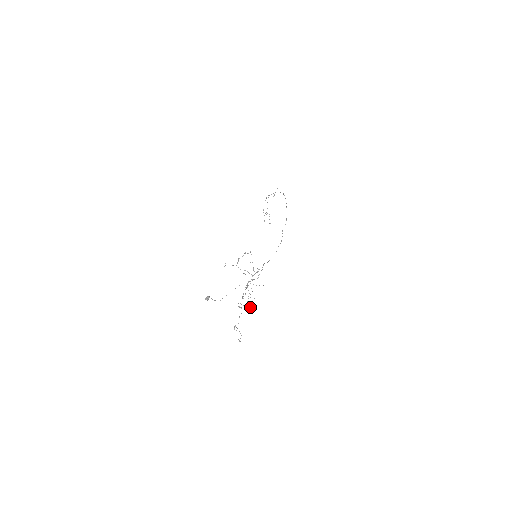
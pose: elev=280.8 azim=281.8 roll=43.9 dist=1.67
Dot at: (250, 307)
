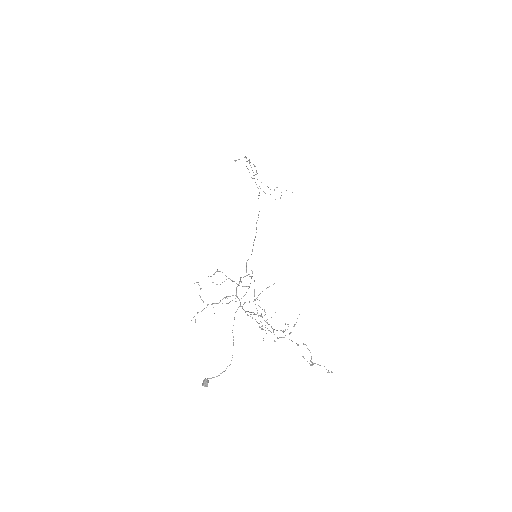
Dot at: occluded
